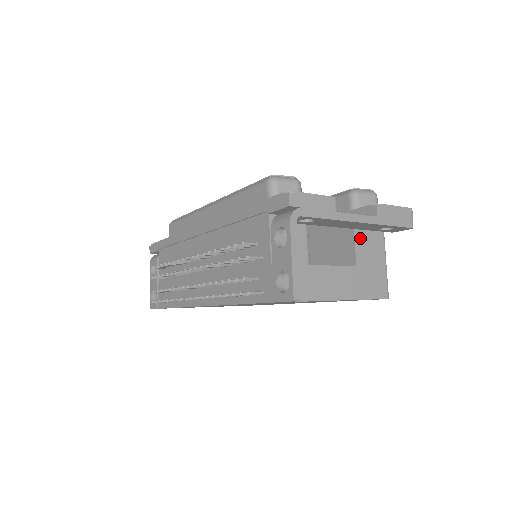
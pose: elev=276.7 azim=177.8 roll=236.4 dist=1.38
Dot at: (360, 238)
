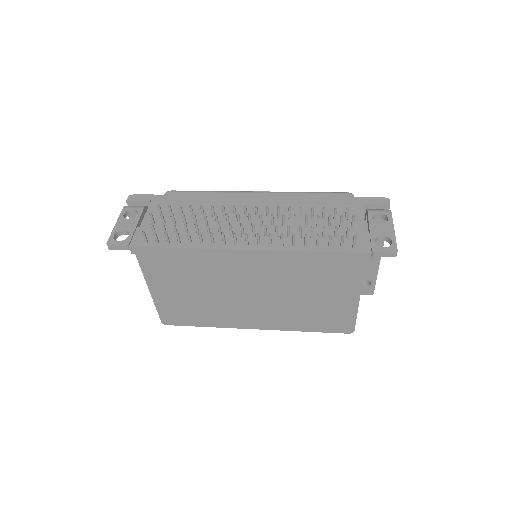
Dot at: occluded
